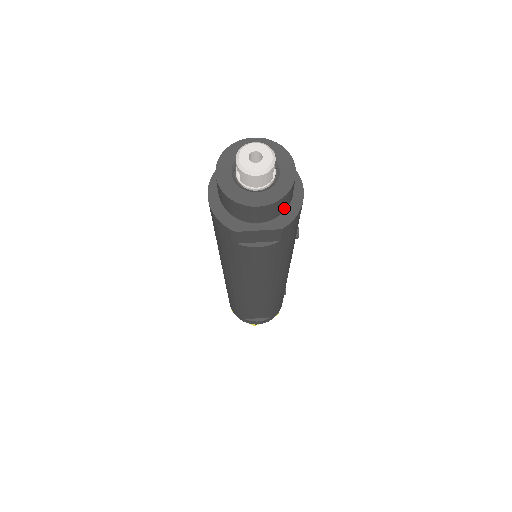
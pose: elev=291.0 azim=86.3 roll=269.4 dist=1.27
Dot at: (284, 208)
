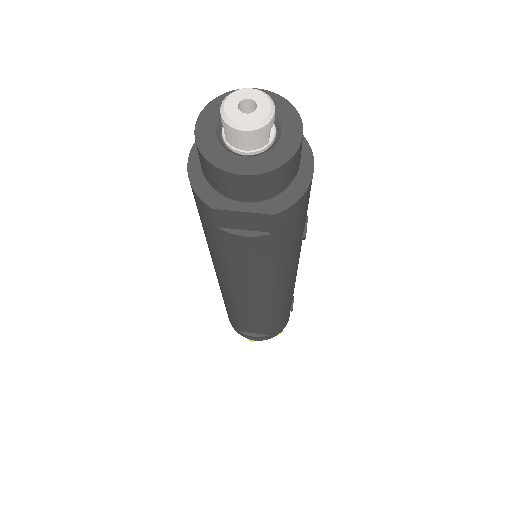
Dot at: (281, 187)
